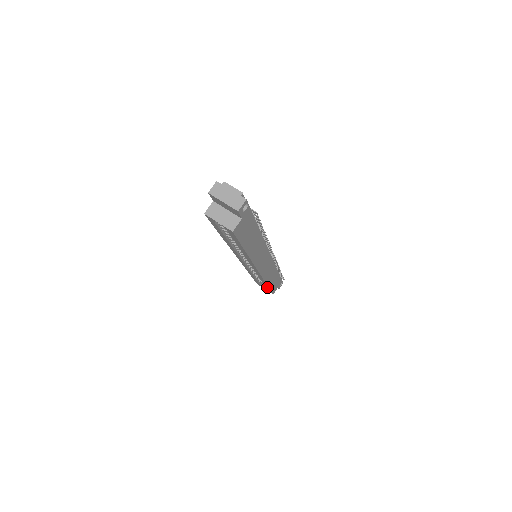
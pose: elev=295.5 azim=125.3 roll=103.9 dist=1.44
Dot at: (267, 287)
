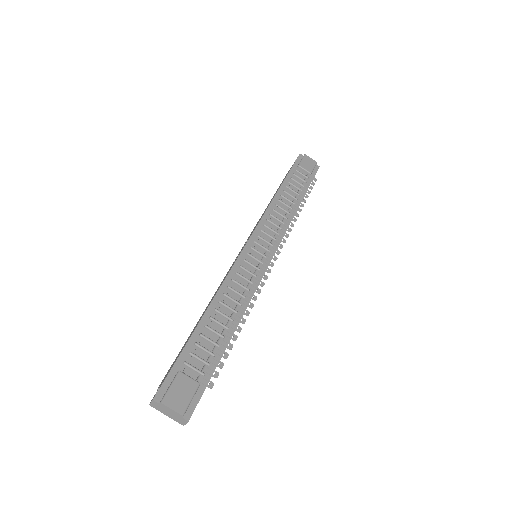
Dot at: occluded
